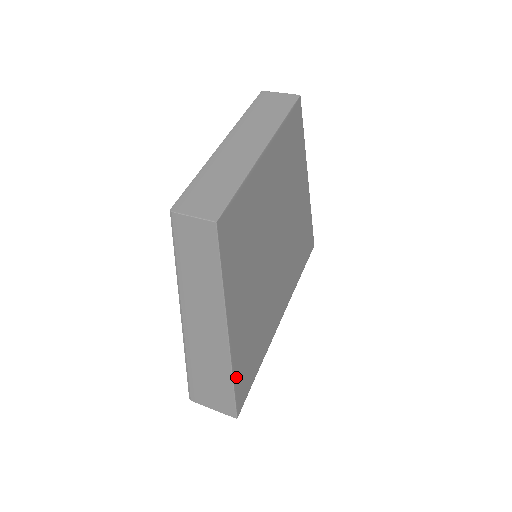
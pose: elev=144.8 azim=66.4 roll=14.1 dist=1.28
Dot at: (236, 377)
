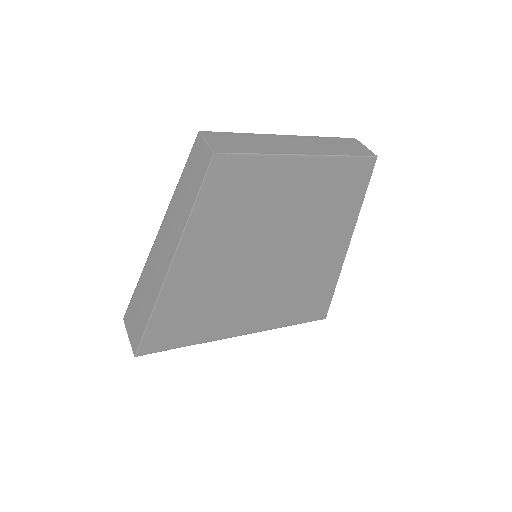
Dot at: (157, 315)
